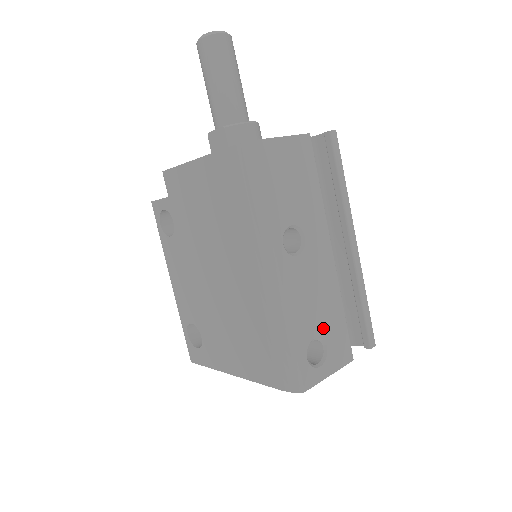
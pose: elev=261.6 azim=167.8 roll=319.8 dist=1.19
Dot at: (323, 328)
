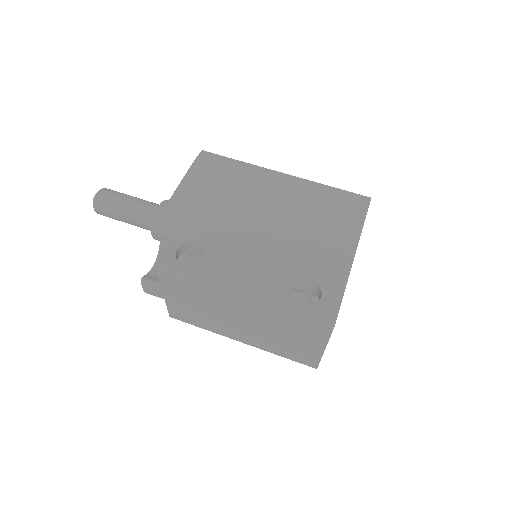
Dot at: occluded
